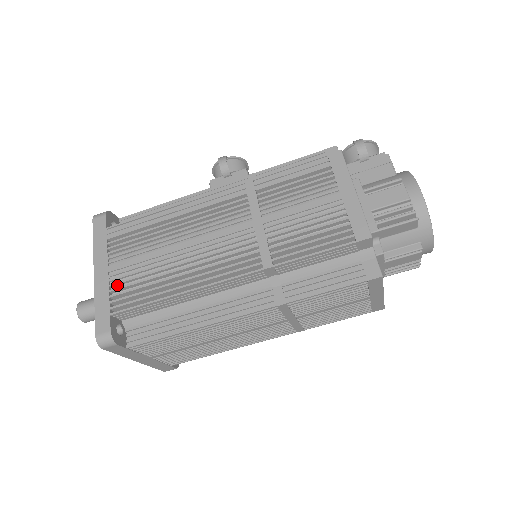
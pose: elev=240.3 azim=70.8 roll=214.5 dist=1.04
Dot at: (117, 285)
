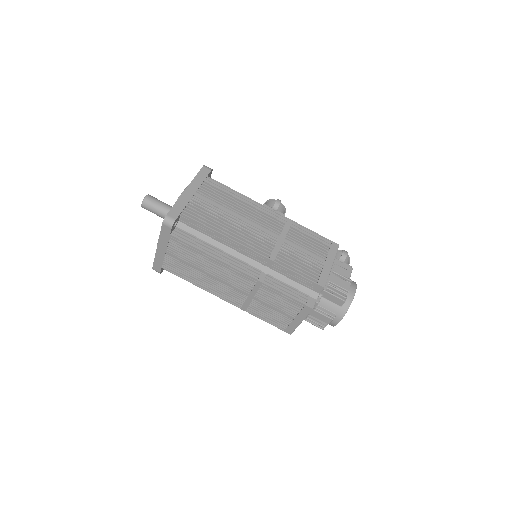
Dot at: (193, 204)
